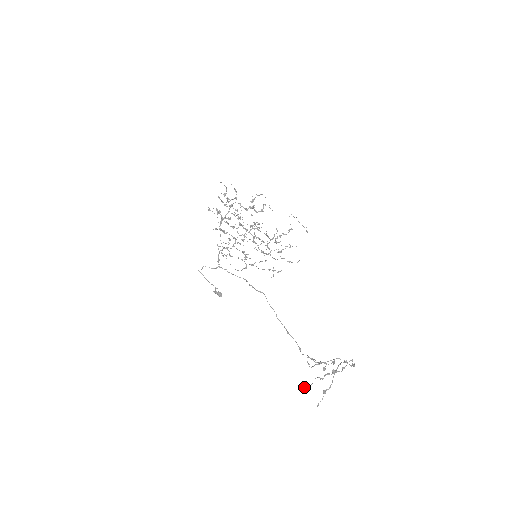
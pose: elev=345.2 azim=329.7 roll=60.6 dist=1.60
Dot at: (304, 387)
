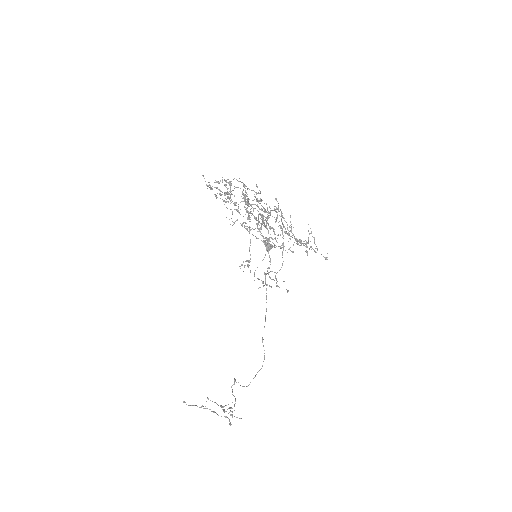
Dot at: (184, 402)
